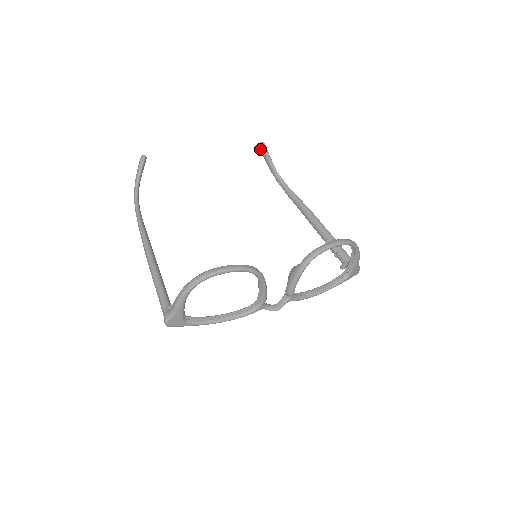
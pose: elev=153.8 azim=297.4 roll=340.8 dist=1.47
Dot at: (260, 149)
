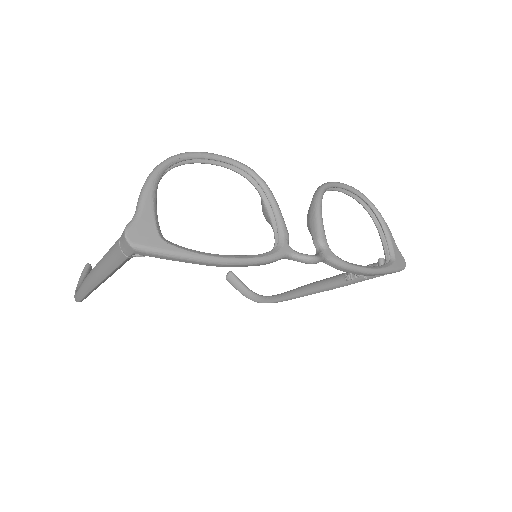
Dot at: (229, 280)
